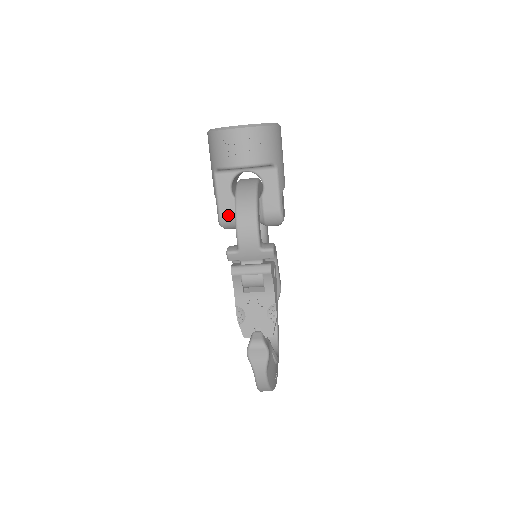
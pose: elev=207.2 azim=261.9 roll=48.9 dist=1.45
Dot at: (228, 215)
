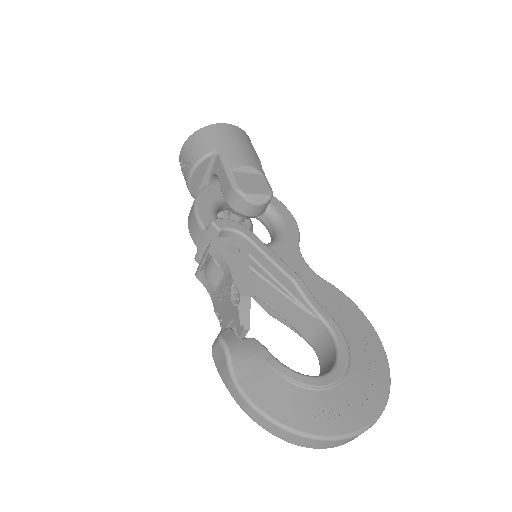
Dot at: occluded
